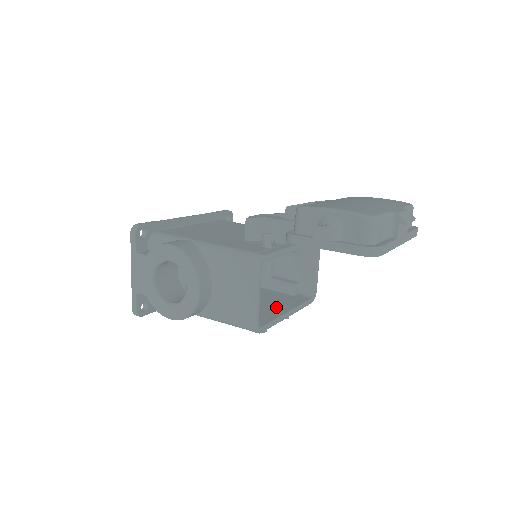
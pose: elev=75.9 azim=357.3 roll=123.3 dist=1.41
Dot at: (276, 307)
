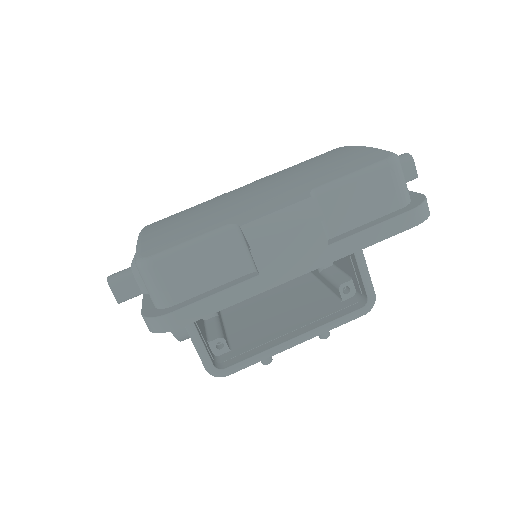
Dot at: (288, 327)
